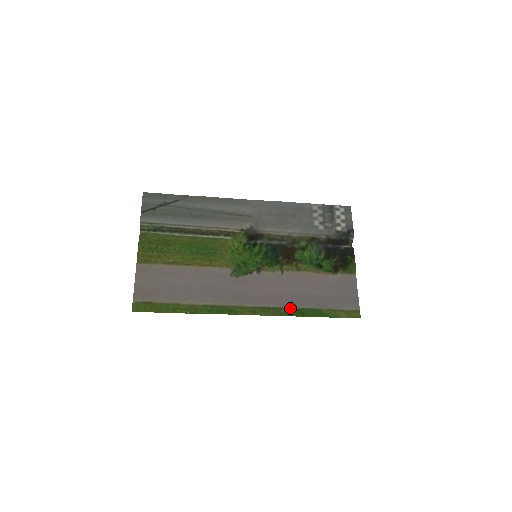
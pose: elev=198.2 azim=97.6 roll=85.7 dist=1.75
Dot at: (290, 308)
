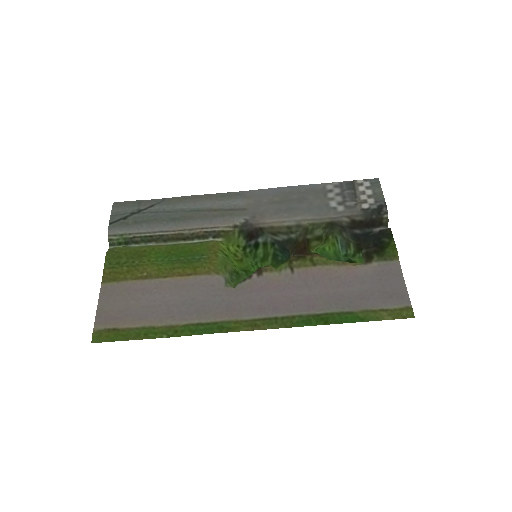
Dot at: (306, 315)
